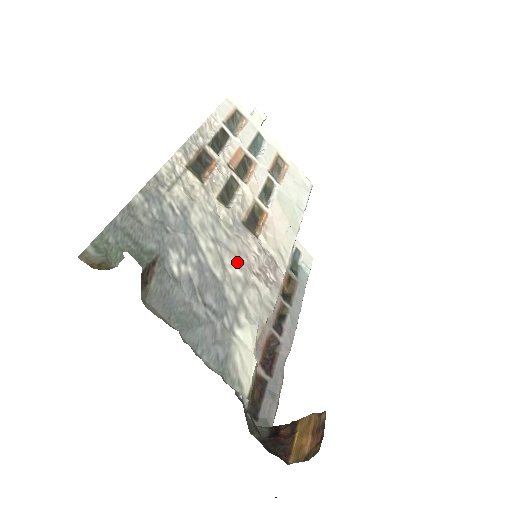
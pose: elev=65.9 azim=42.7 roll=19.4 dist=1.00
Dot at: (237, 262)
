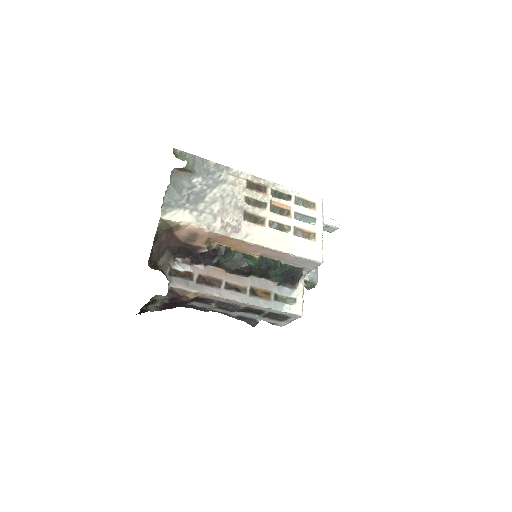
Dot at: (220, 209)
